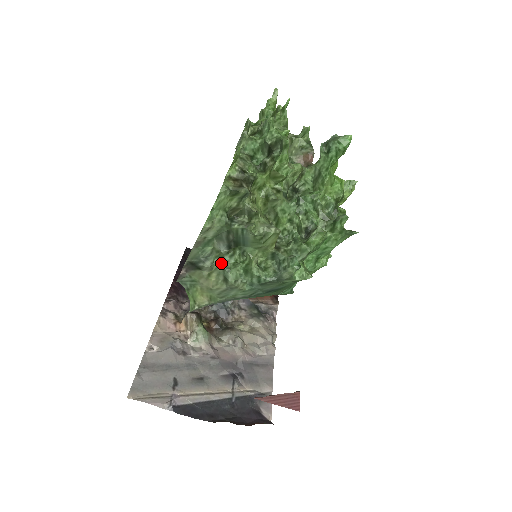
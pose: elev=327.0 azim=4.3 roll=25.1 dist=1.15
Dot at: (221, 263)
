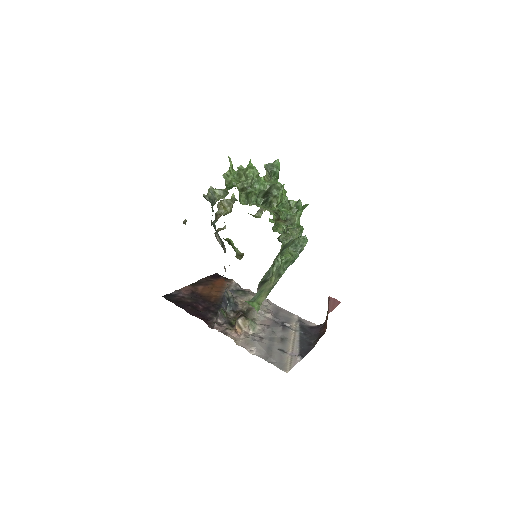
Dot at: (276, 269)
